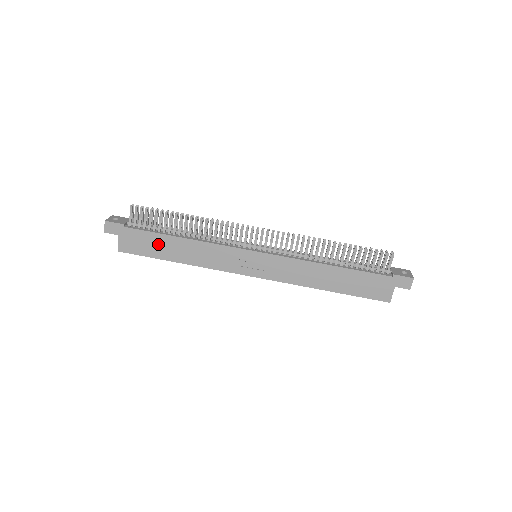
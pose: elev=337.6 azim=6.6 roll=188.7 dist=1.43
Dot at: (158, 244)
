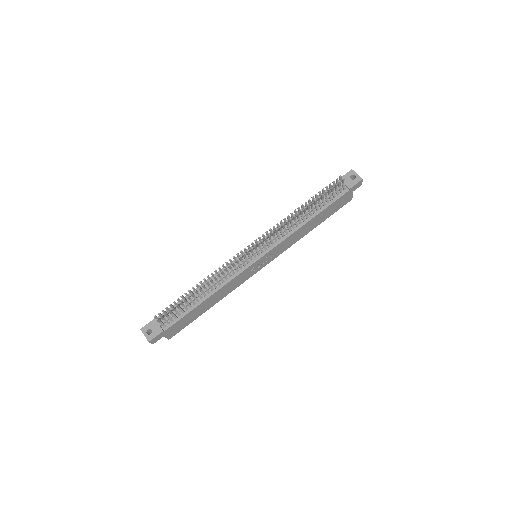
Dot at: (193, 314)
